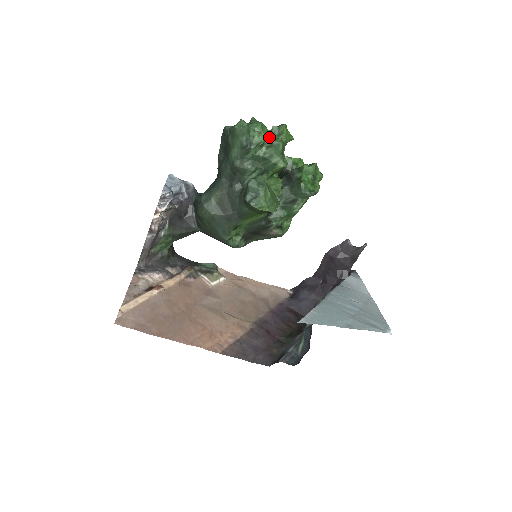
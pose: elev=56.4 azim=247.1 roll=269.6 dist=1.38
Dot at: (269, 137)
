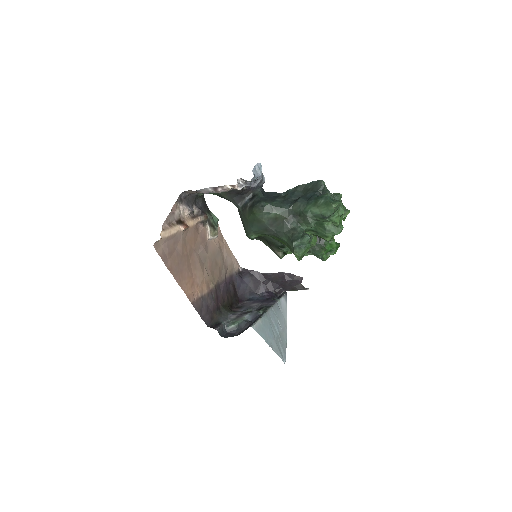
Dot at: (340, 221)
